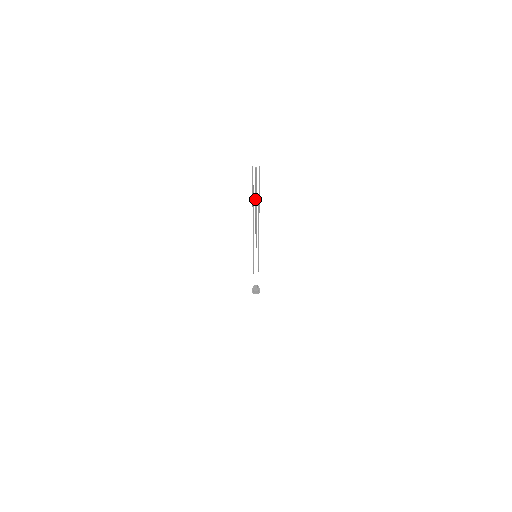
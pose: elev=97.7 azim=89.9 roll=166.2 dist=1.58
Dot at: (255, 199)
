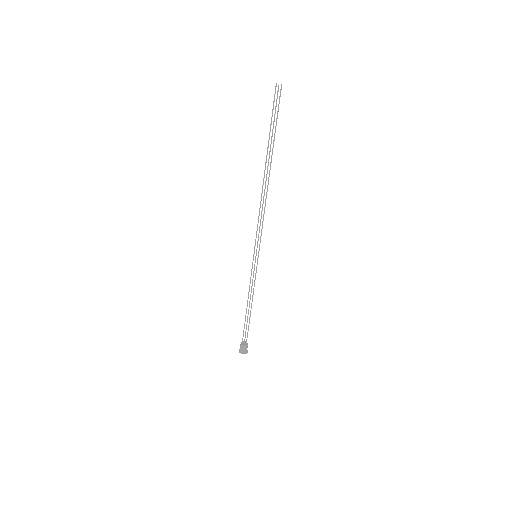
Dot at: (271, 137)
